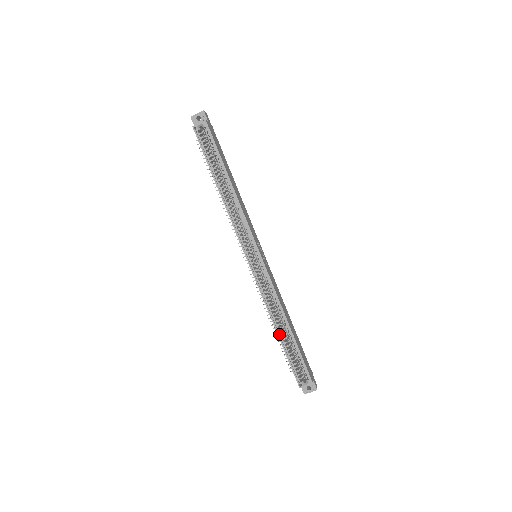
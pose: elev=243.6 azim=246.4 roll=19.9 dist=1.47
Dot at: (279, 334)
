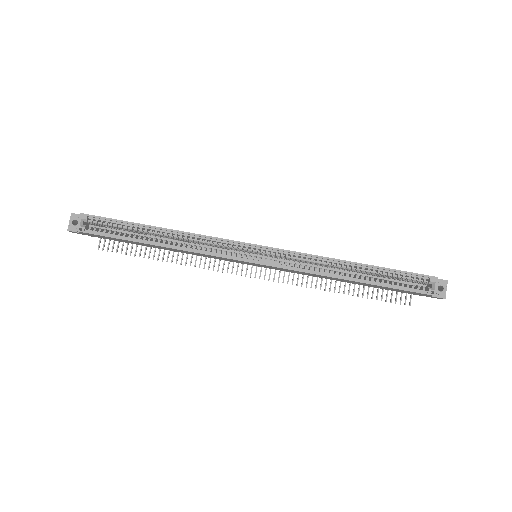
Dot at: (358, 281)
